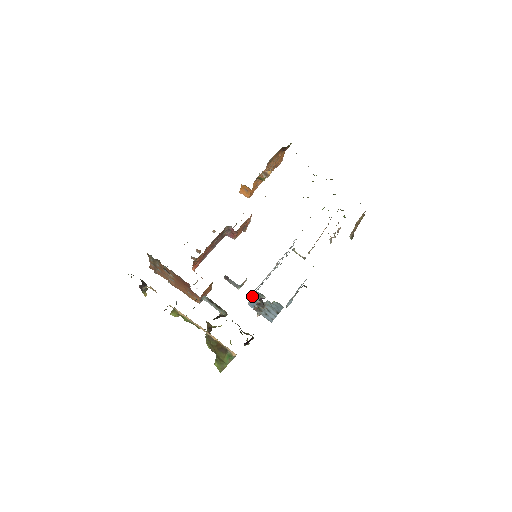
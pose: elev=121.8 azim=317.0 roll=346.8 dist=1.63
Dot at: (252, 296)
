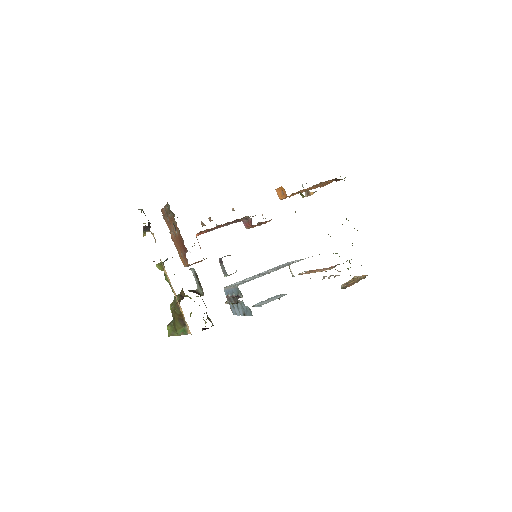
Dot at: (232, 287)
